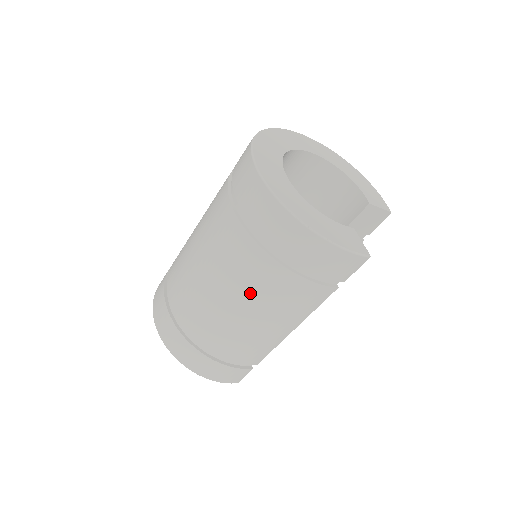
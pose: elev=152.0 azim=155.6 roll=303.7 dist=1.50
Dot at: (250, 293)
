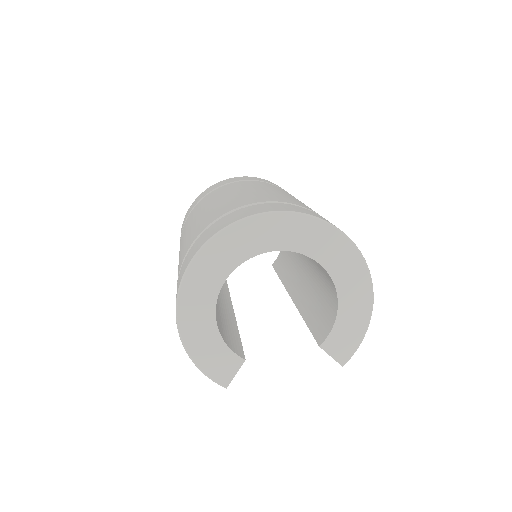
Dot at: occluded
